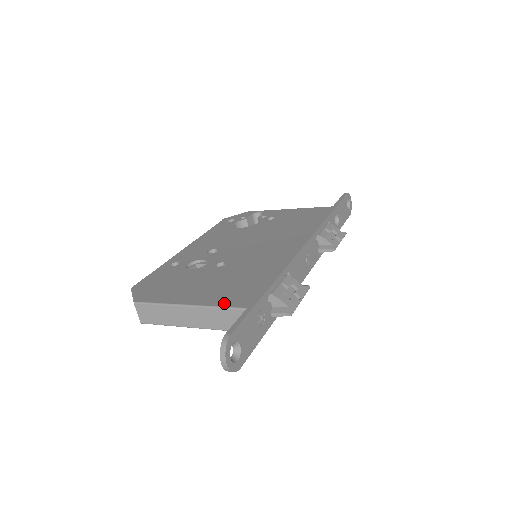
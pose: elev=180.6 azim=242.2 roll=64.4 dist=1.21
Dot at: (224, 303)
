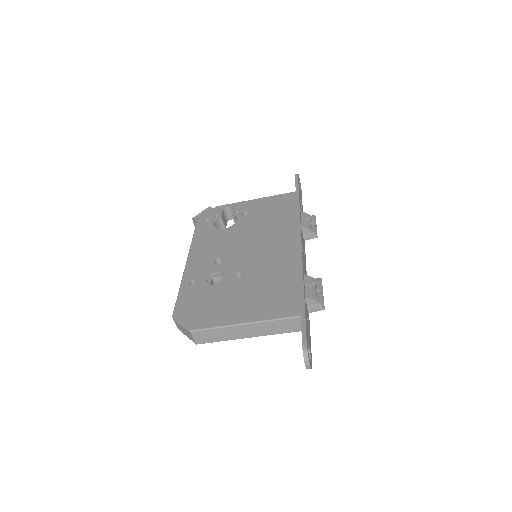
Dot at: (275, 315)
